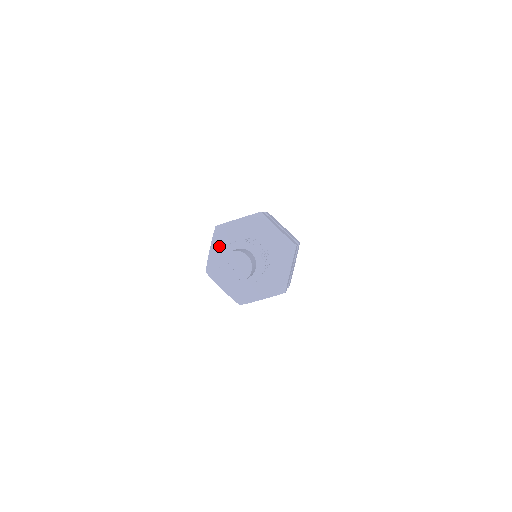
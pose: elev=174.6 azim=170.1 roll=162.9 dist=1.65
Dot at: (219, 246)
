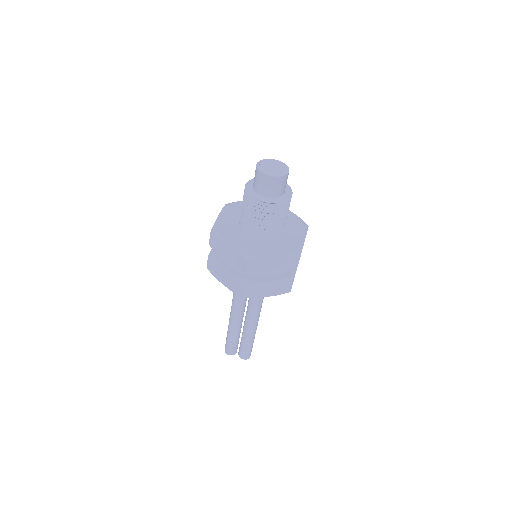
Dot at: (231, 237)
